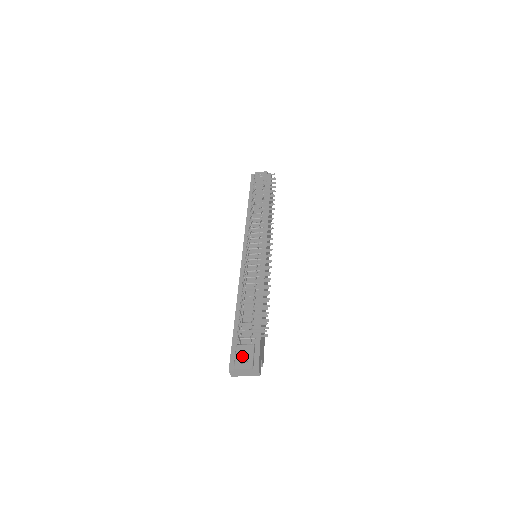
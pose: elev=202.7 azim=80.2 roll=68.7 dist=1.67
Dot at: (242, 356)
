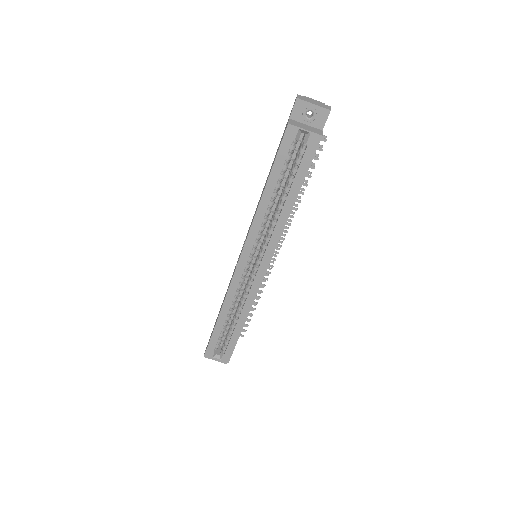
Dot at: occluded
